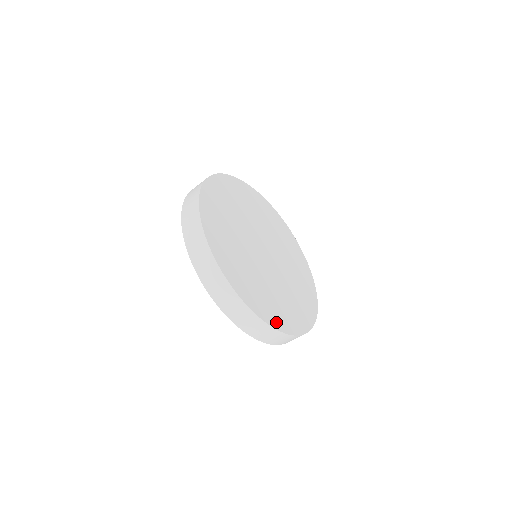
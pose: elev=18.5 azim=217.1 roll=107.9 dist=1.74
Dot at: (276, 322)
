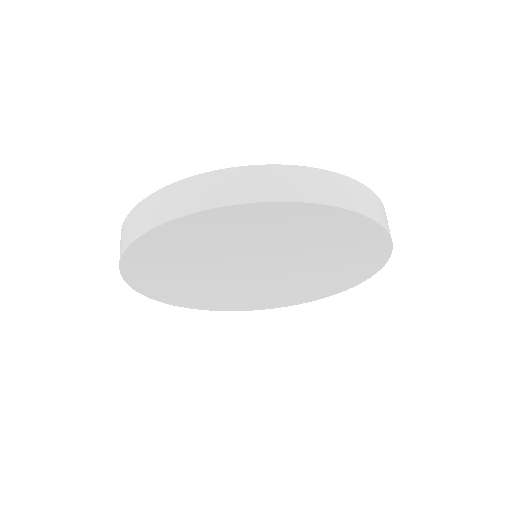
Dot at: (233, 308)
